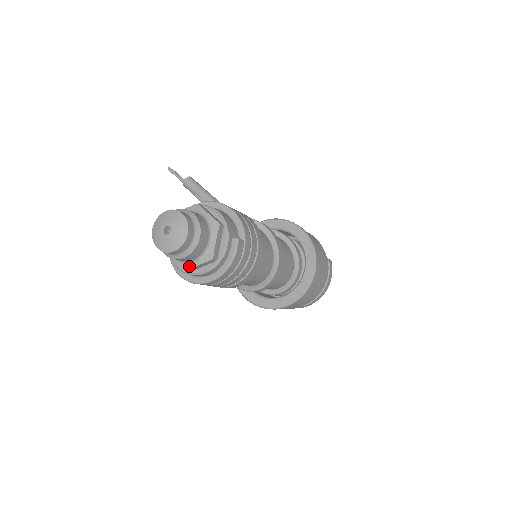
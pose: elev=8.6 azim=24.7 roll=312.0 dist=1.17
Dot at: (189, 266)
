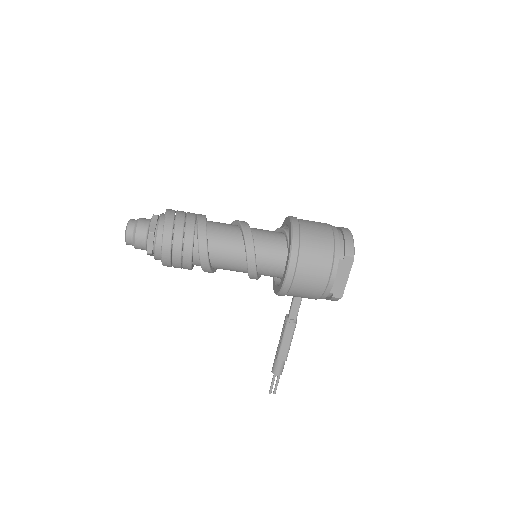
Dot at: (149, 229)
